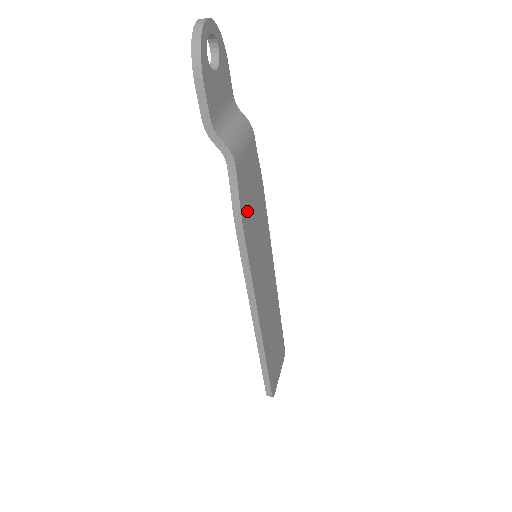
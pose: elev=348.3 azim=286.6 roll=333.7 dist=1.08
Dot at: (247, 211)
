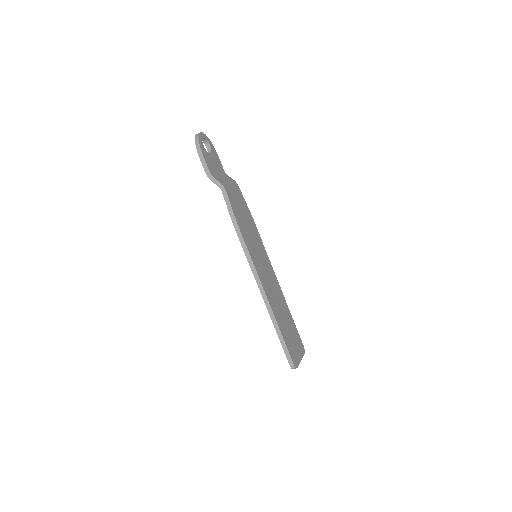
Dot at: (240, 219)
